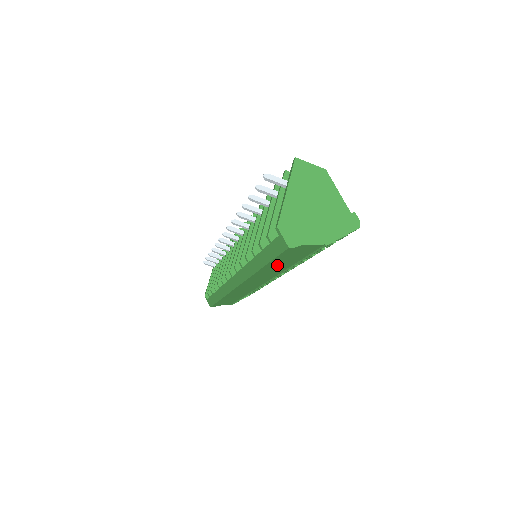
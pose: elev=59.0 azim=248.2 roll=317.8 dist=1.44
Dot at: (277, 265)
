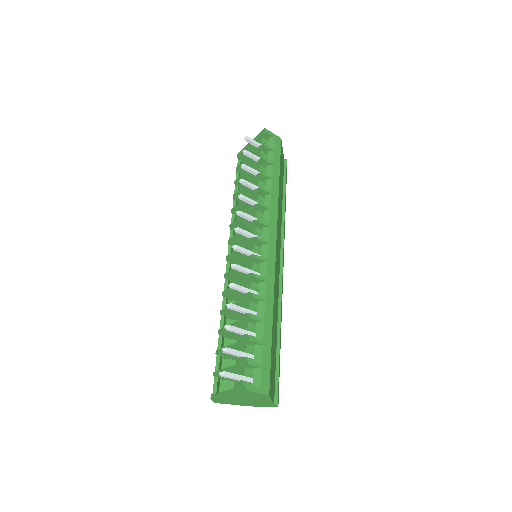
Dot at: (234, 341)
